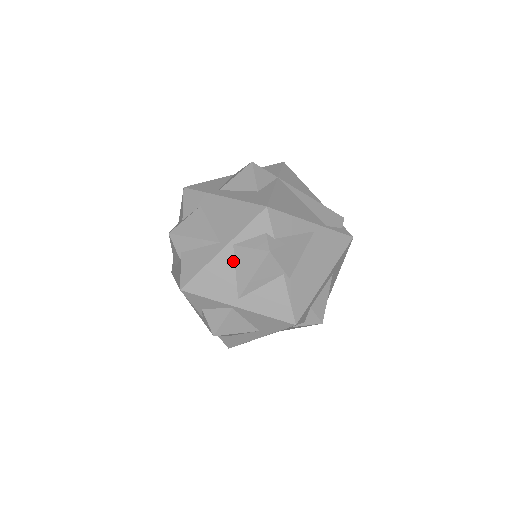
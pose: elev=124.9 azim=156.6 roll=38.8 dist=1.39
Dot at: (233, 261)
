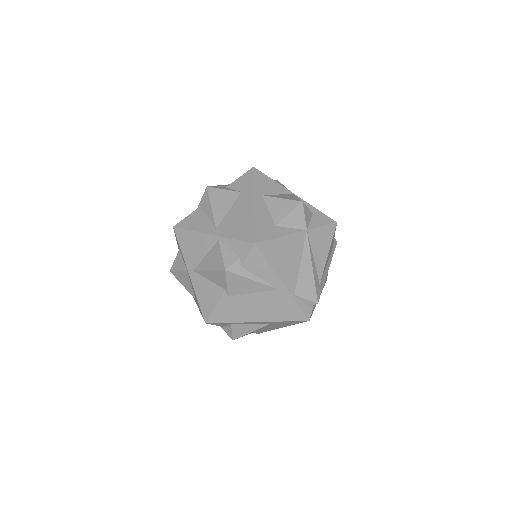
Dot at: (210, 248)
